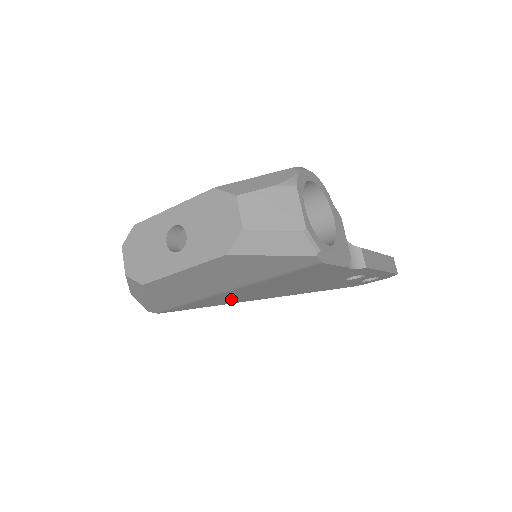
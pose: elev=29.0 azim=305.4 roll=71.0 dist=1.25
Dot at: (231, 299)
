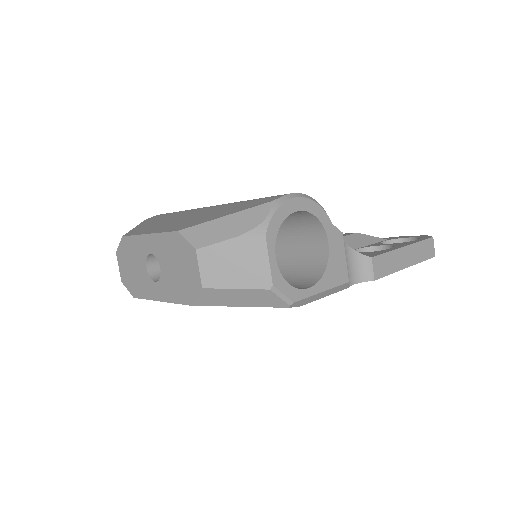
Dot at: occluded
